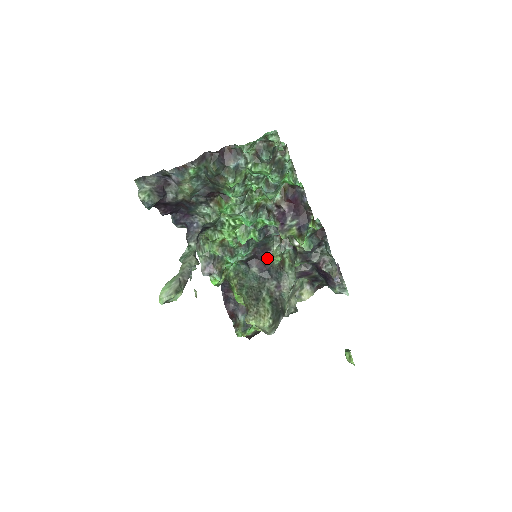
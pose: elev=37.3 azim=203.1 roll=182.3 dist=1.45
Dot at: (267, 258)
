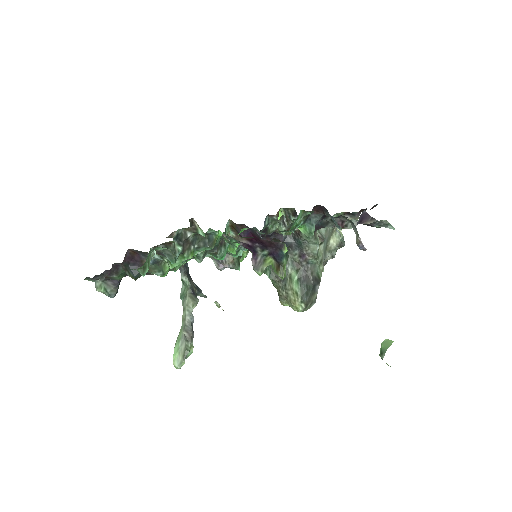
Dot at: (276, 233)
